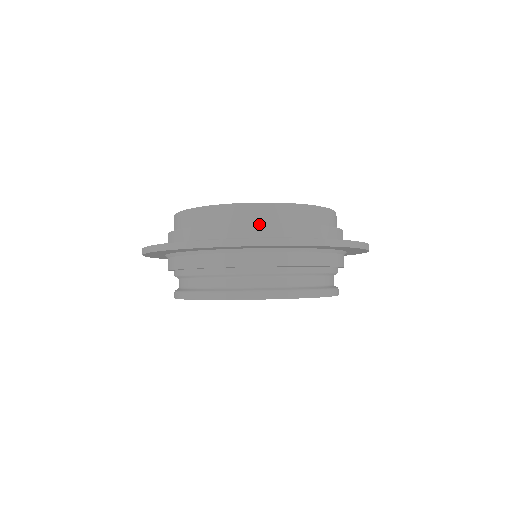
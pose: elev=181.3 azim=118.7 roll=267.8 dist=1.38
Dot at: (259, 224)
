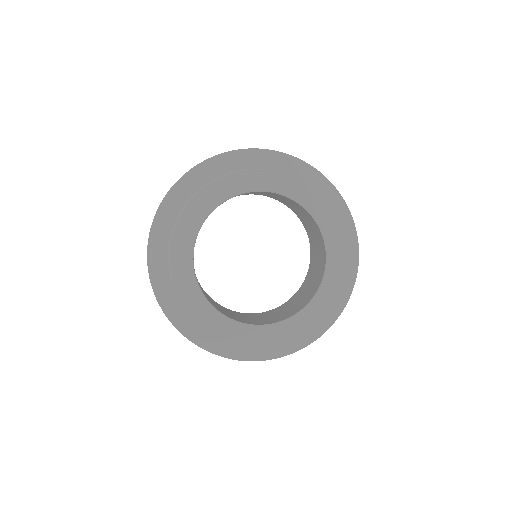
Dot at: occluded
